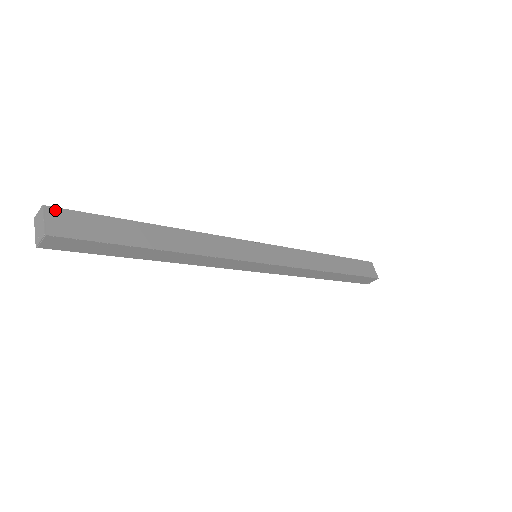
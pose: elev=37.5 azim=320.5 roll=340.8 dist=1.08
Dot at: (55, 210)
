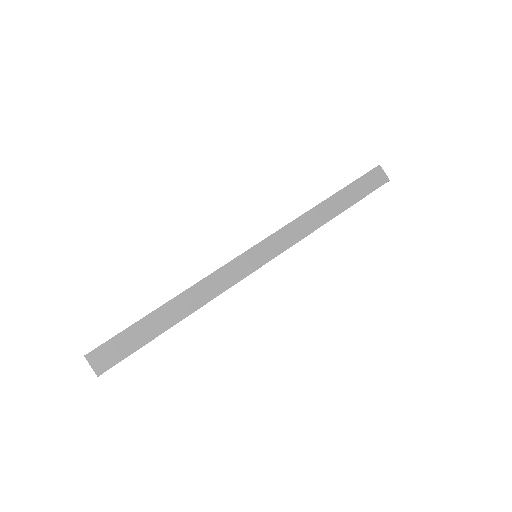
Dot at: (93, 353)
